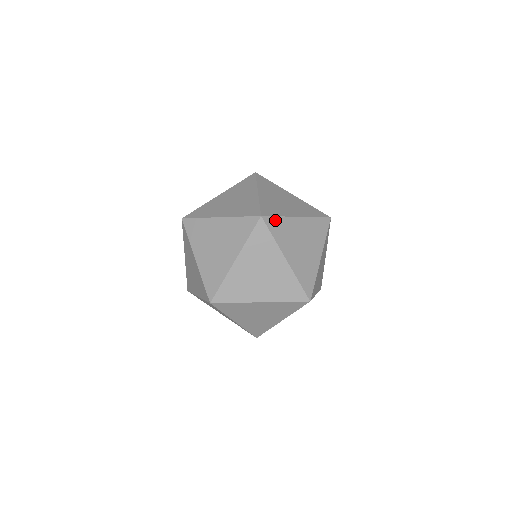
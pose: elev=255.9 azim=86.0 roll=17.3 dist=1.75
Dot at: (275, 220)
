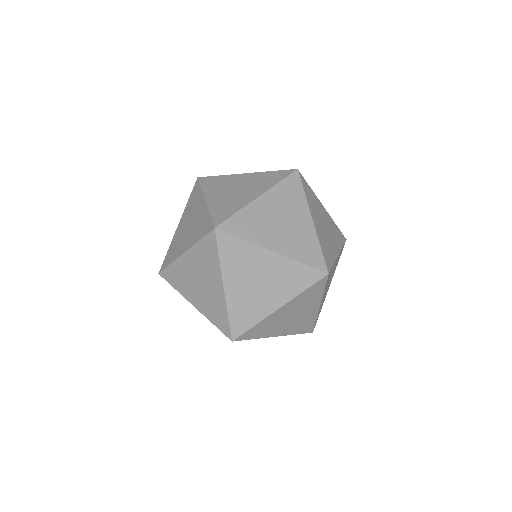
Dot at: (233, 220)
